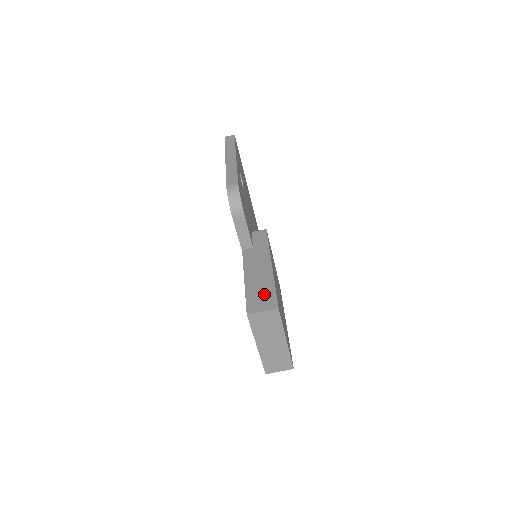
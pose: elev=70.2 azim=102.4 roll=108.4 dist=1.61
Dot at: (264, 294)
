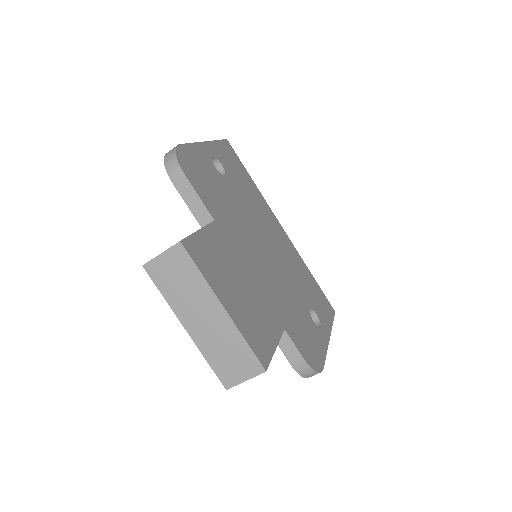
Dot at: occluded
